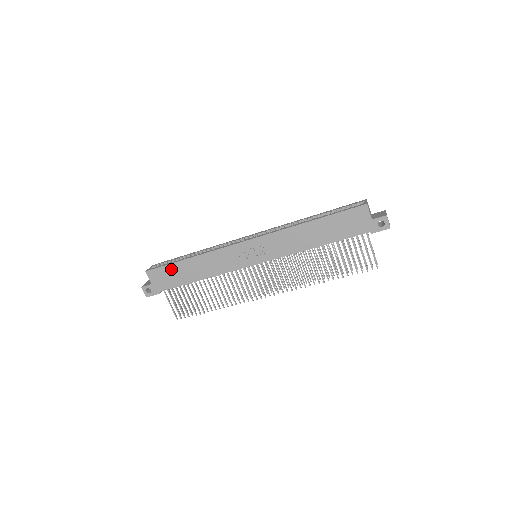
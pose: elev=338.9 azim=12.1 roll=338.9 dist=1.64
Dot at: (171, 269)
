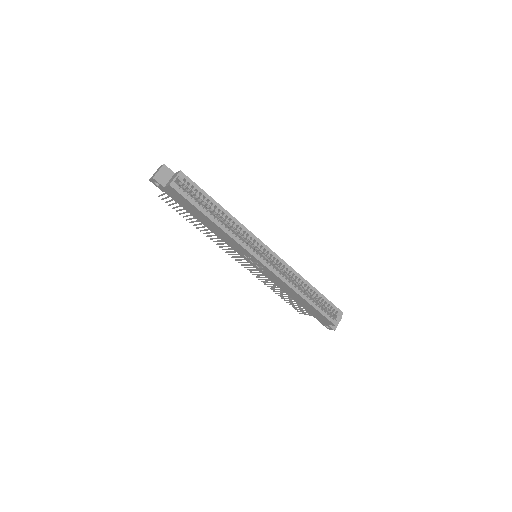
Dot at: (192, 206)
